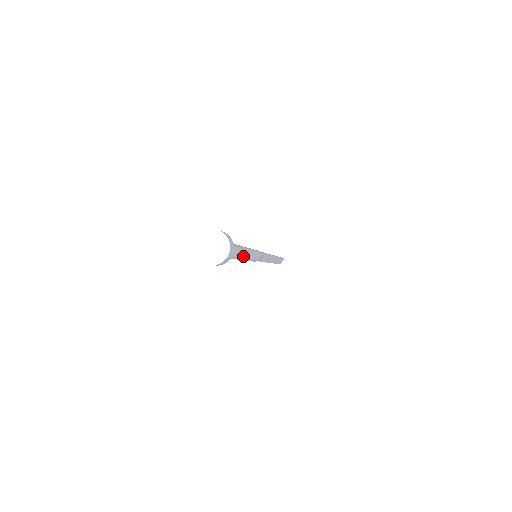
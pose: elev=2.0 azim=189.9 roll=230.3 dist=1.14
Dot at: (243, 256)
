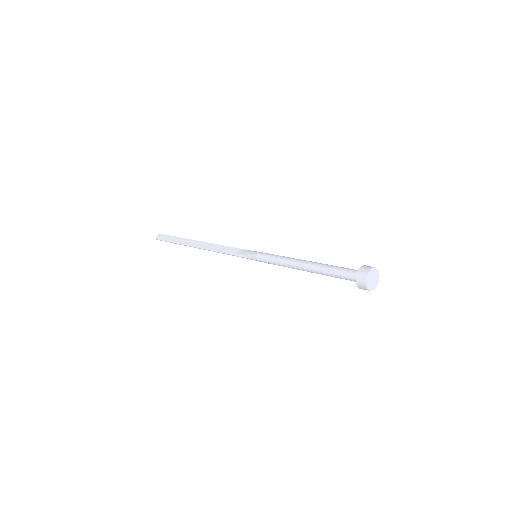
Dot at: occluded
